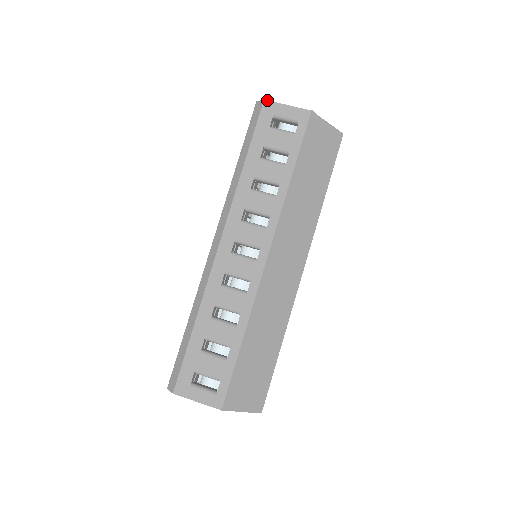
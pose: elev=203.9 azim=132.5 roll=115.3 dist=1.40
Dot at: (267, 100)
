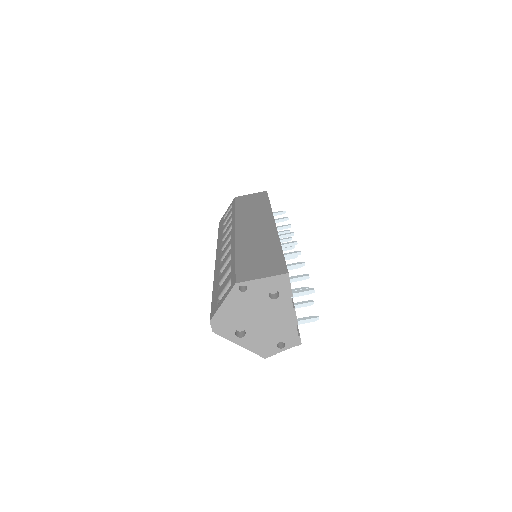
Dot at: occluded
